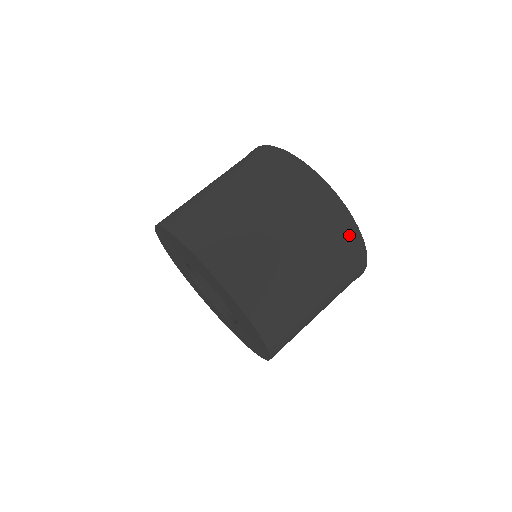
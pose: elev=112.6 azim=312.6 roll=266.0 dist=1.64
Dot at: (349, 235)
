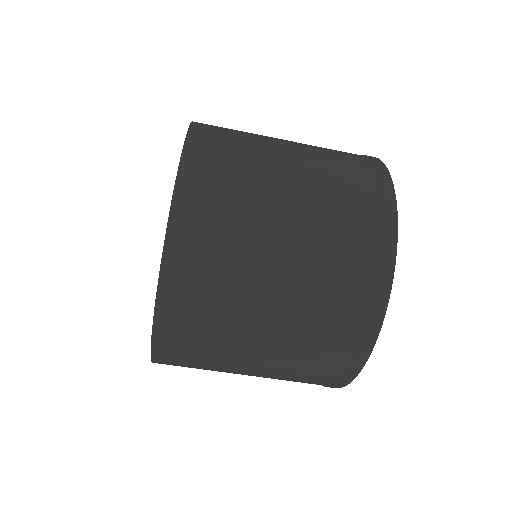
Dot at: occluded
